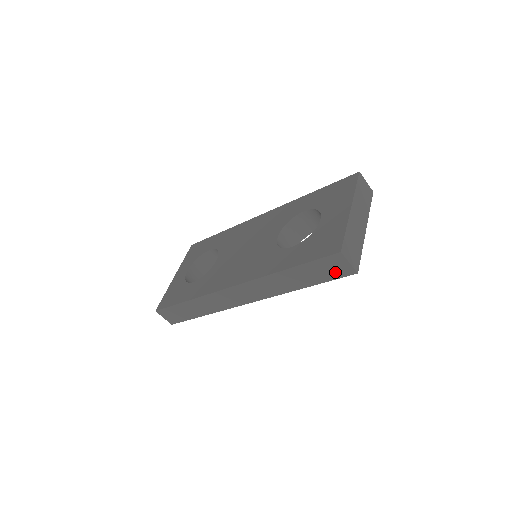
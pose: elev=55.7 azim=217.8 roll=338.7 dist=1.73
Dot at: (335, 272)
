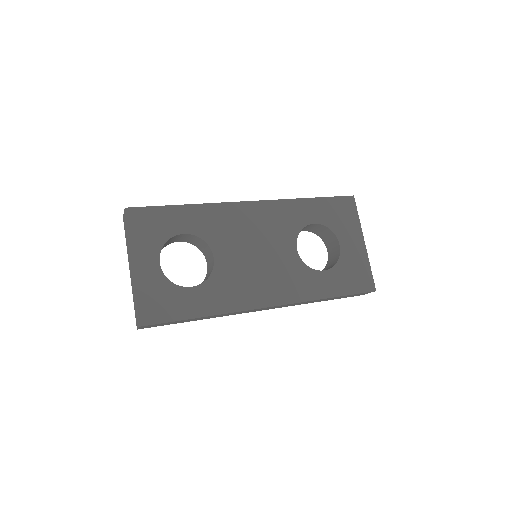
Dot at: occluded
